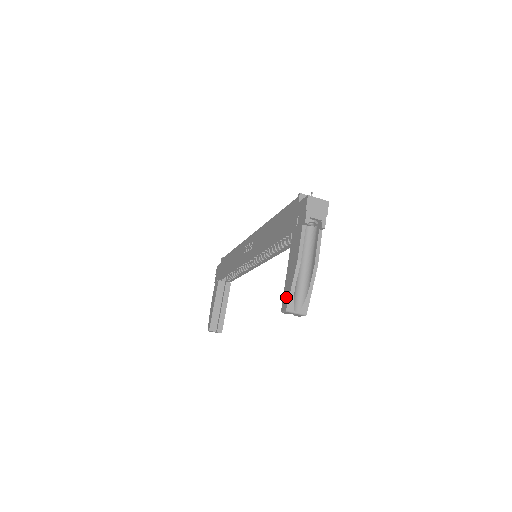
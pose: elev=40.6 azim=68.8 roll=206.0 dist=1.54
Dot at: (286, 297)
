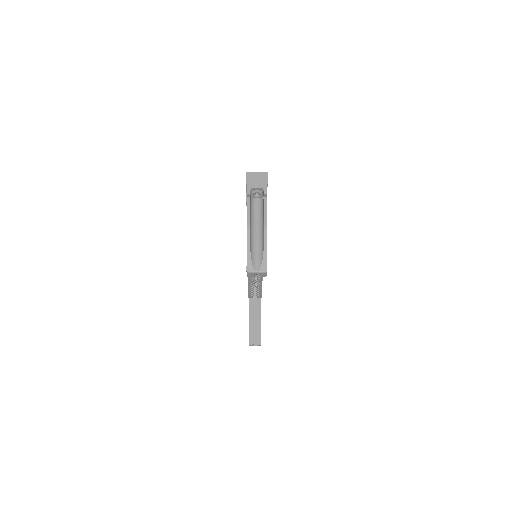
Dot at: occluded
